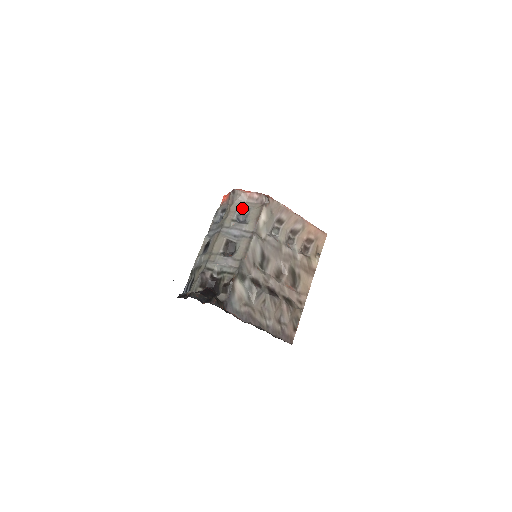
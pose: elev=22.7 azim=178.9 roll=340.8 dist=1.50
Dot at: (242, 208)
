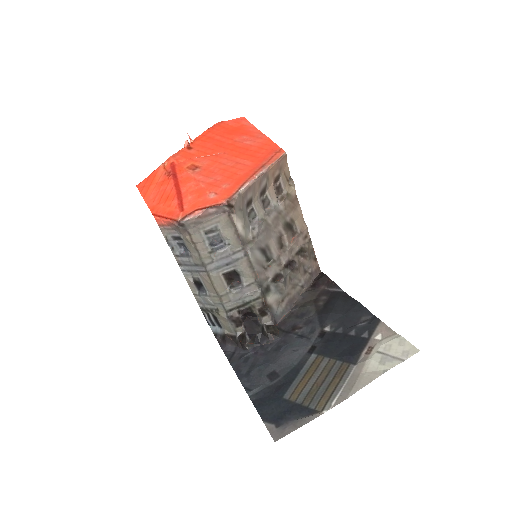
Dot at: (206, 232)
